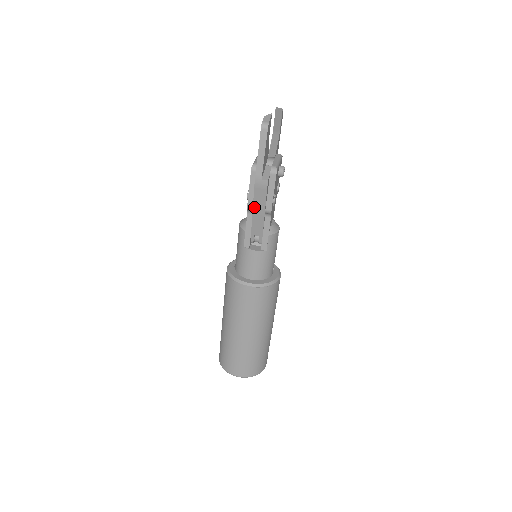
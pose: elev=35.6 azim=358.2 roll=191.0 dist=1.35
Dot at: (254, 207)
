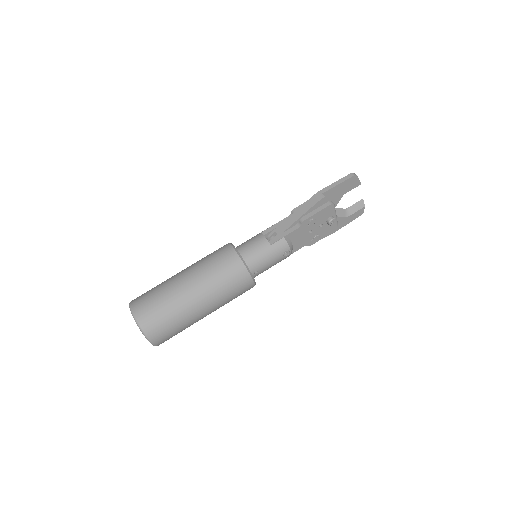
Dot at: (298, 210)
